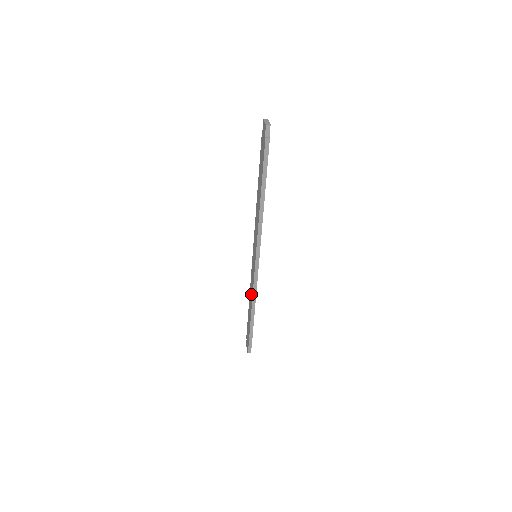
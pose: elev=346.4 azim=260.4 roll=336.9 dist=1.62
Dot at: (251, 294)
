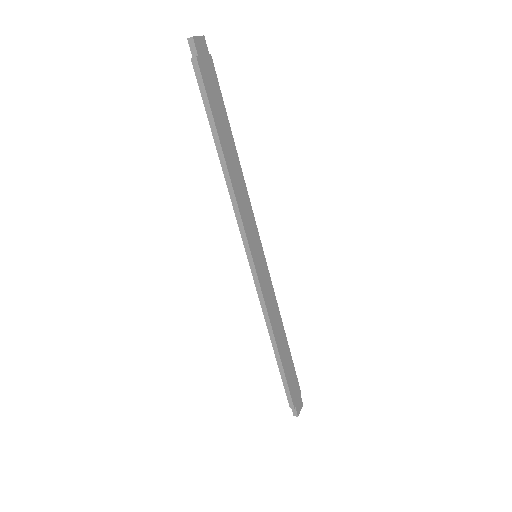
Dot at: occluded
